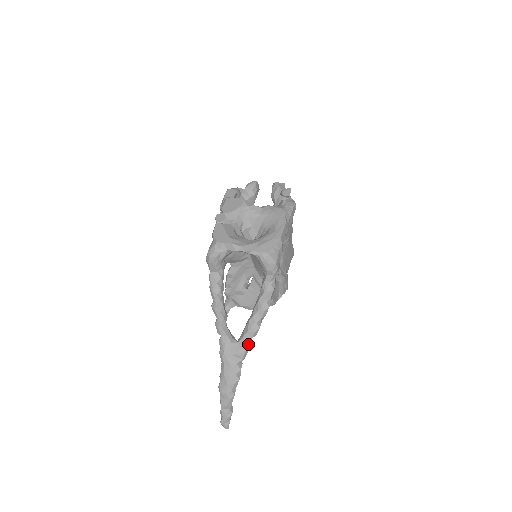
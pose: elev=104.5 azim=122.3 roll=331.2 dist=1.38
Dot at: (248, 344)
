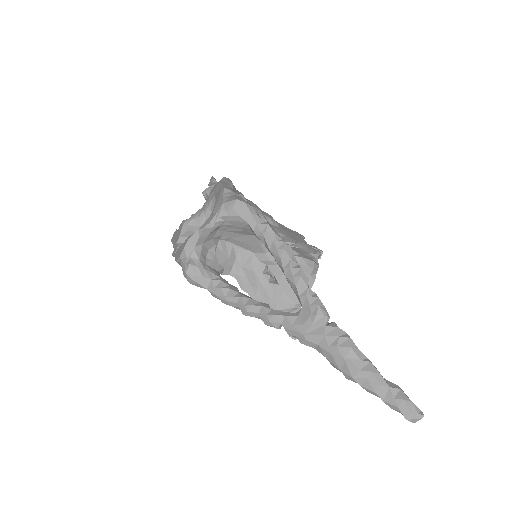
Dot at: (312, 296)
